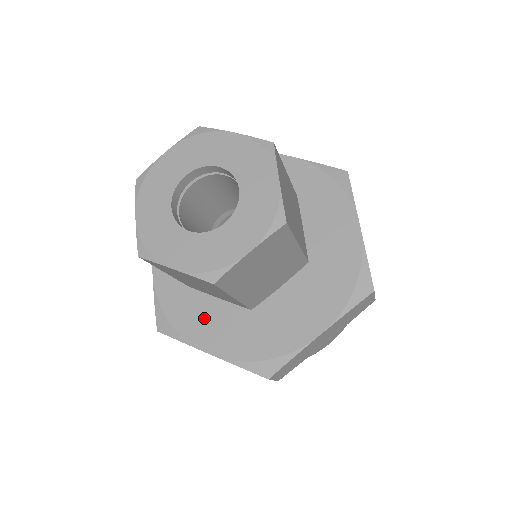
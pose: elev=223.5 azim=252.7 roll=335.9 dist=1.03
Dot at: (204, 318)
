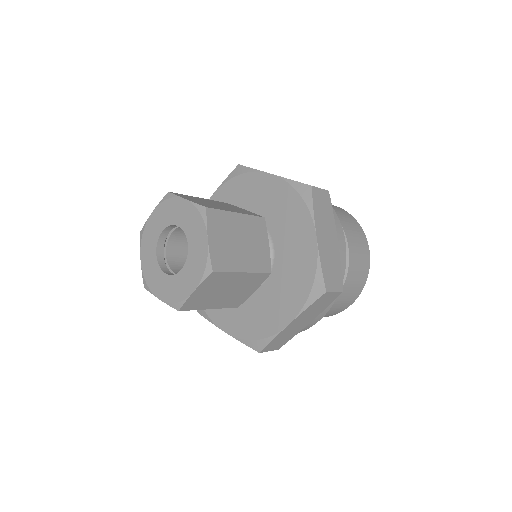
Dot at: (267, 313)
